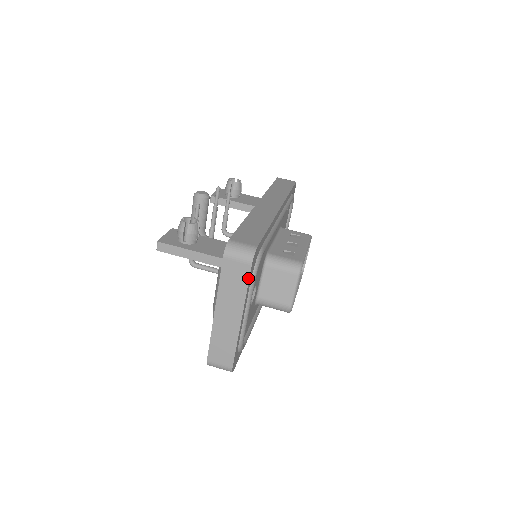
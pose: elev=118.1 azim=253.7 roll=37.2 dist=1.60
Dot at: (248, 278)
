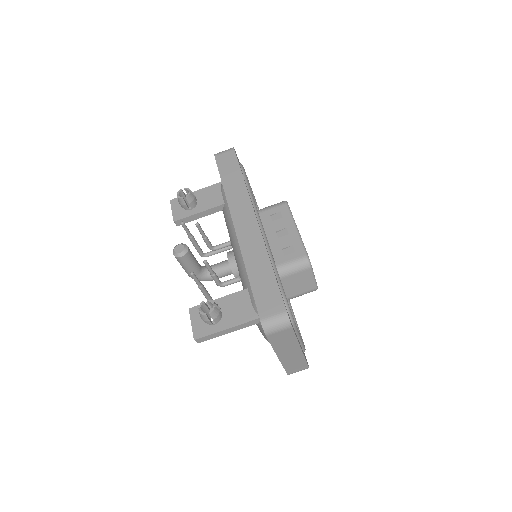
Dot at: (293, 333)
